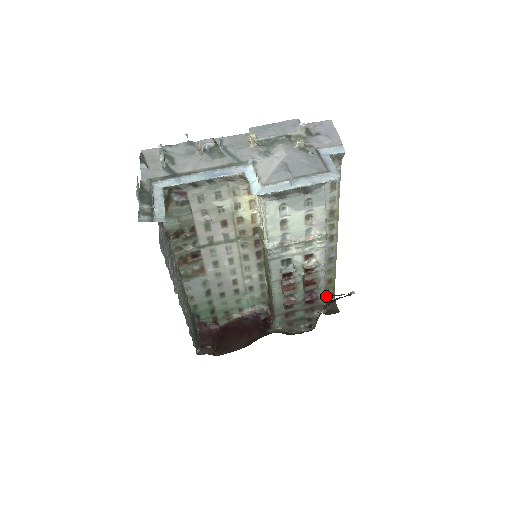
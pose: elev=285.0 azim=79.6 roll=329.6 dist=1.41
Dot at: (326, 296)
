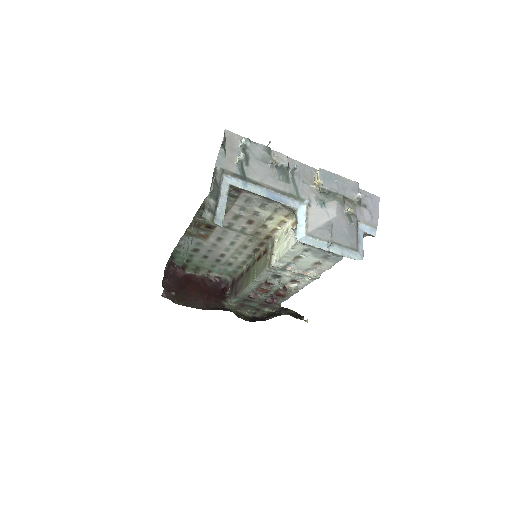
Dot at: (287, 314)
